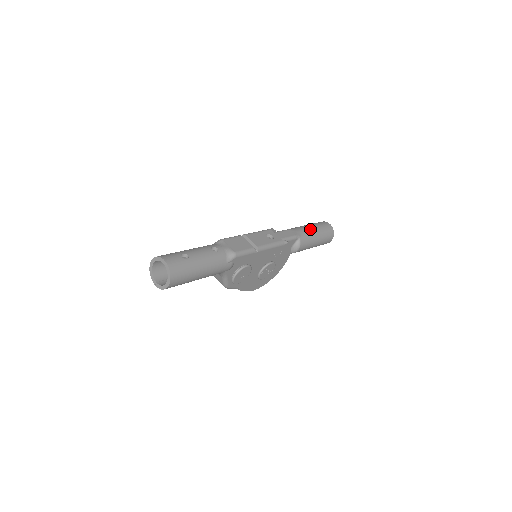
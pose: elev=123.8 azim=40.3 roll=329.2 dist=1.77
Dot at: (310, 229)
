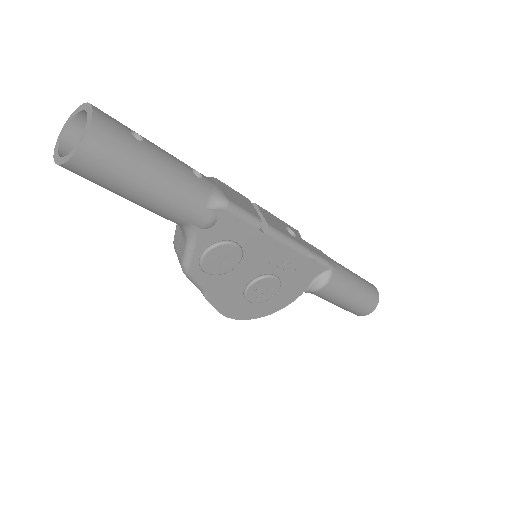
Dot at: (350, 272)
